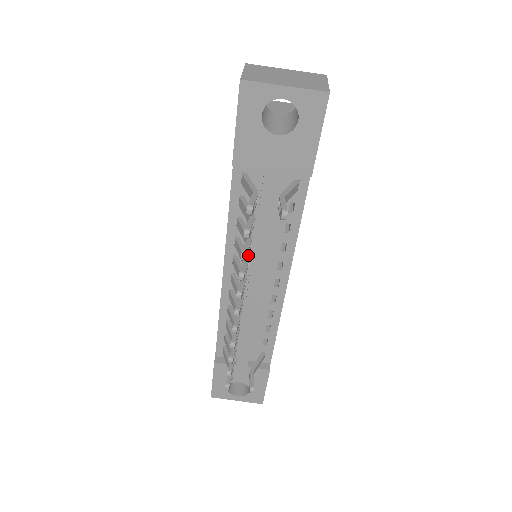
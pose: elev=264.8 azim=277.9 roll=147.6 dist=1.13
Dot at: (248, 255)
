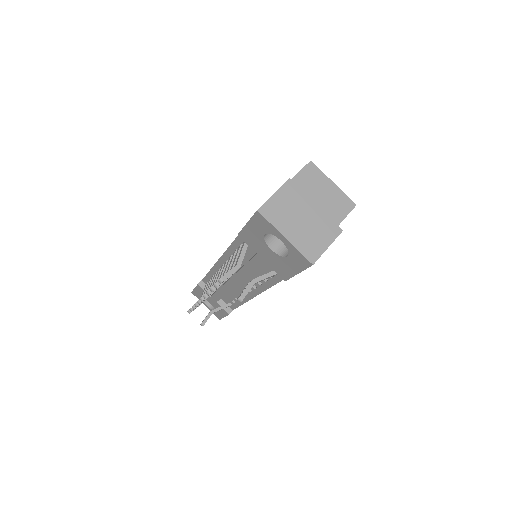
Dot at: occluded
